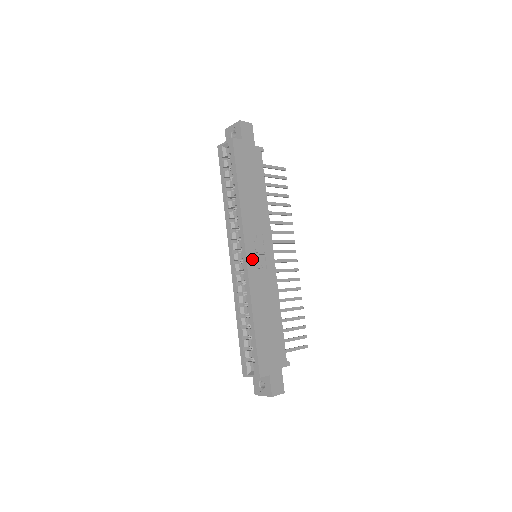
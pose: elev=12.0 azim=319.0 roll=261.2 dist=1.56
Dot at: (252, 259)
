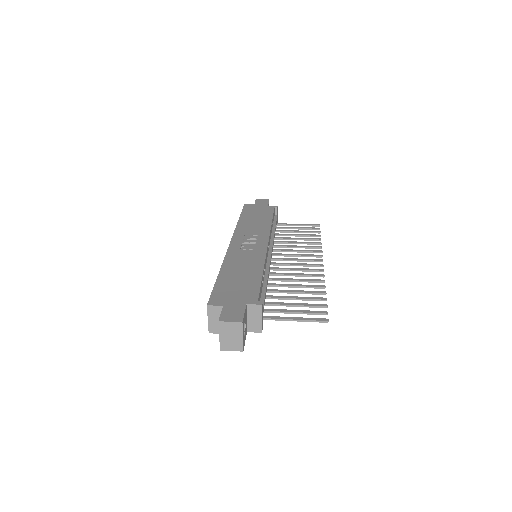
Dot at: (237, 245)
